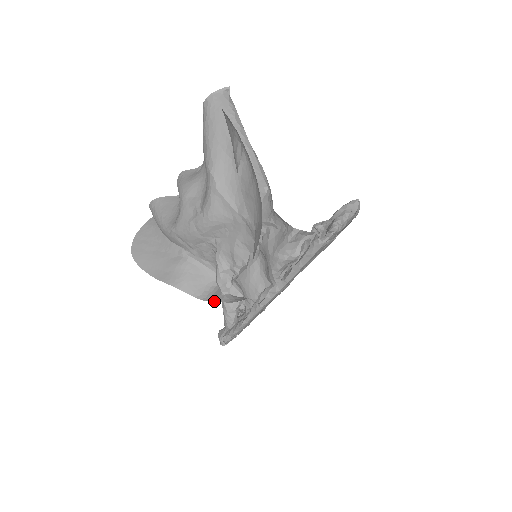
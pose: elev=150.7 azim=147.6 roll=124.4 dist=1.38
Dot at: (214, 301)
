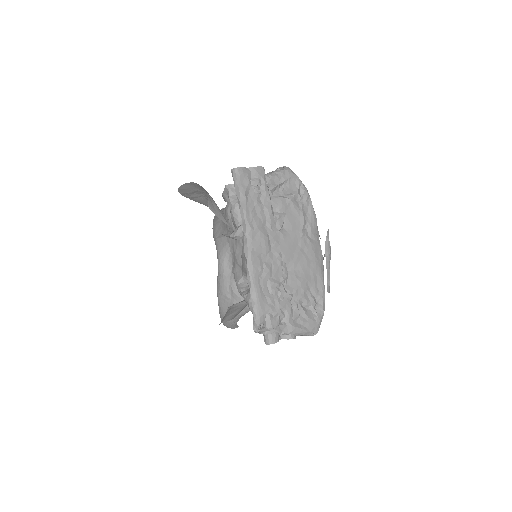
Dot at: occluded
